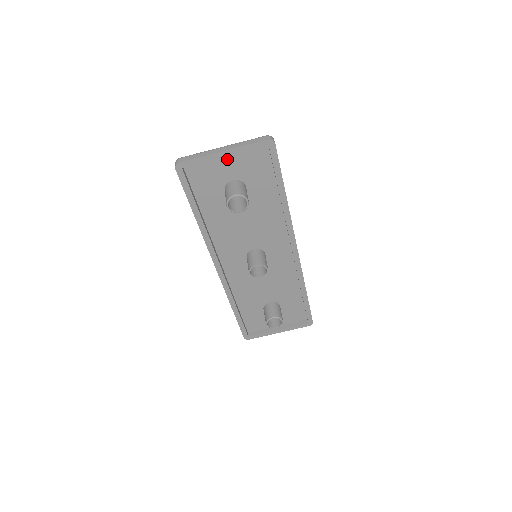
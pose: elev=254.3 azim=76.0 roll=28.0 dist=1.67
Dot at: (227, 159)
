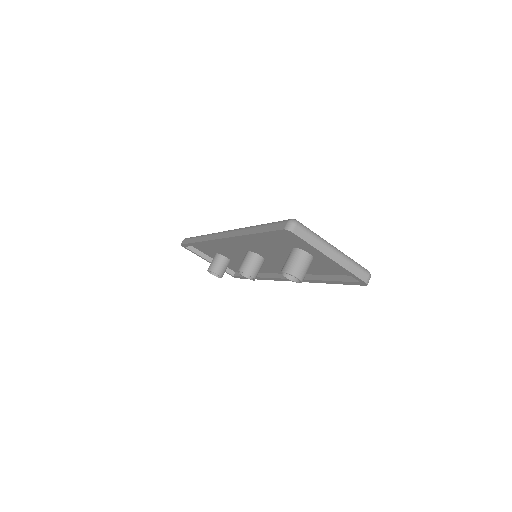
Dot at: occluded
